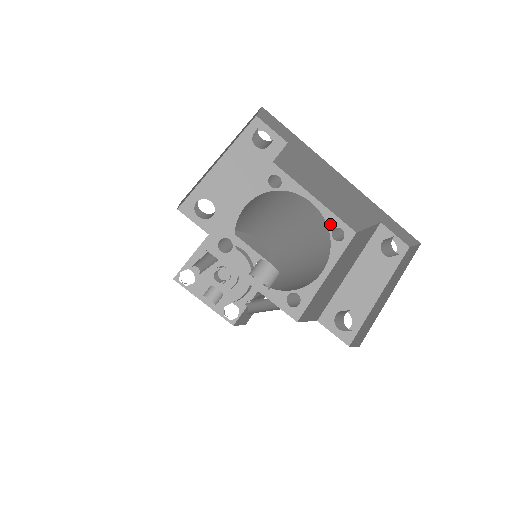
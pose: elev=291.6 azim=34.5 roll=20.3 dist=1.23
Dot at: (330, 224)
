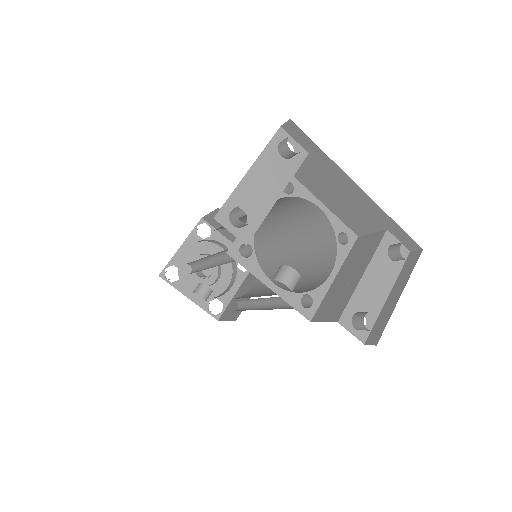
Dot at: (336, 229)
